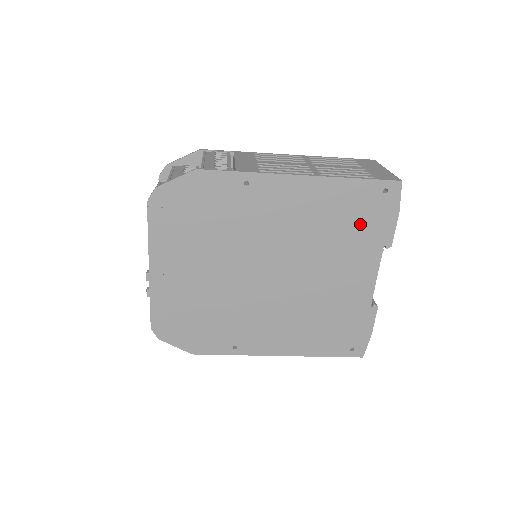
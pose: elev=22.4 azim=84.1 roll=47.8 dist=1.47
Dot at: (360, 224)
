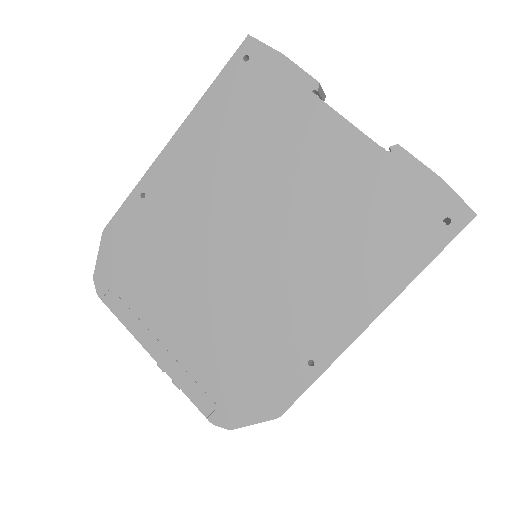
Dot at: (263, 106)
